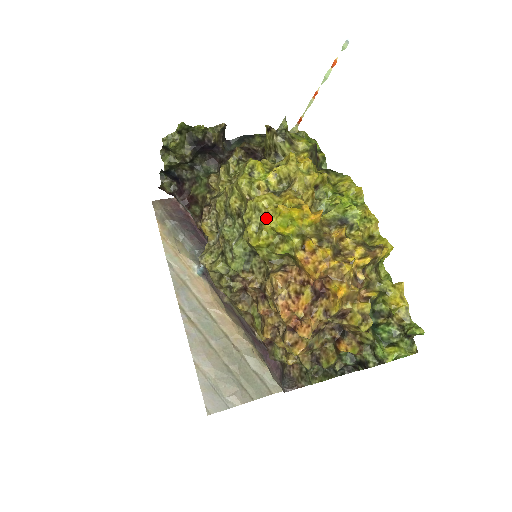
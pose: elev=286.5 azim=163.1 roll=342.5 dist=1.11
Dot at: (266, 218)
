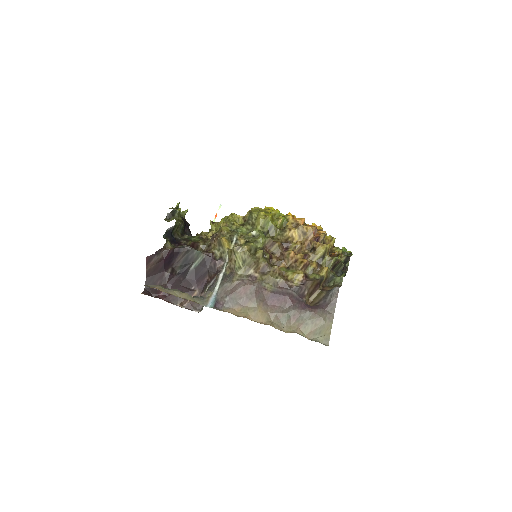
Dot at: (265, 210)
